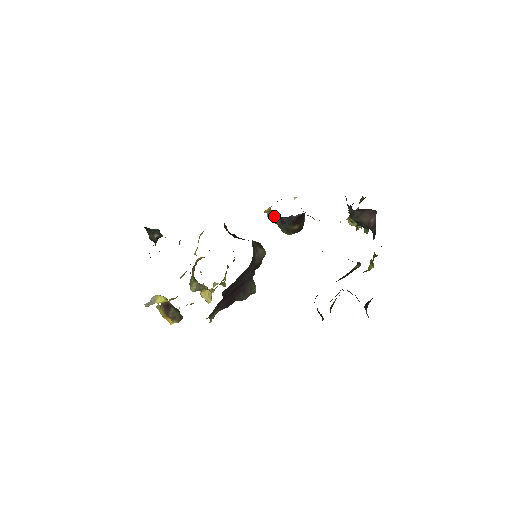
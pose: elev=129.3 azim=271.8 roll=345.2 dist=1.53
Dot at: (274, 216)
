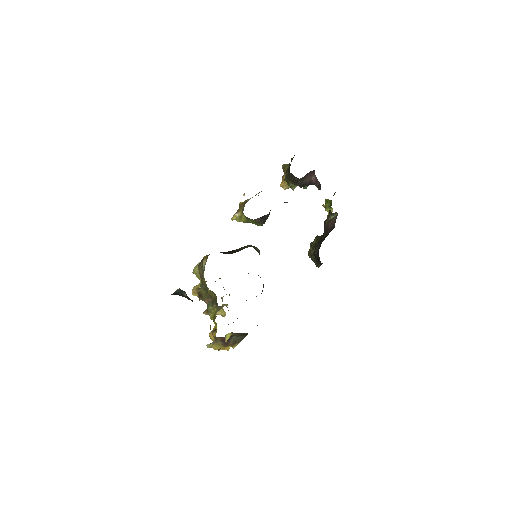
Dot at: (256, 219)
